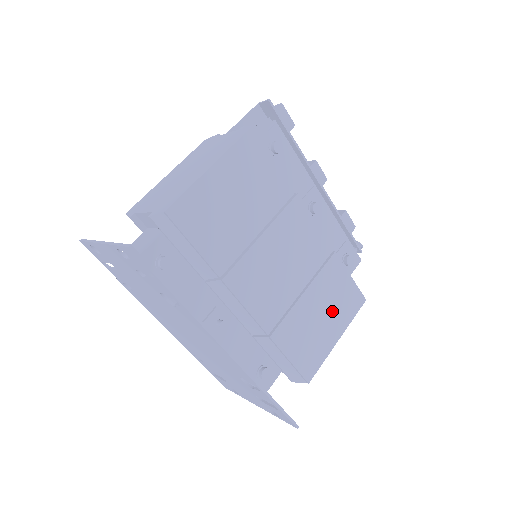
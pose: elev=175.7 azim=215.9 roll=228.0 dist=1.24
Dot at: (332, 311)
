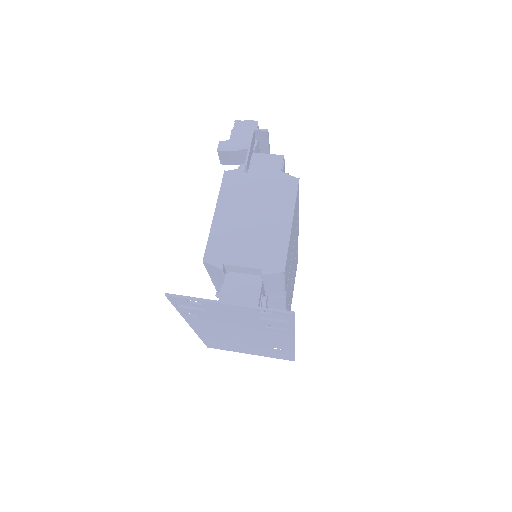
Dot at: (294, 278)
